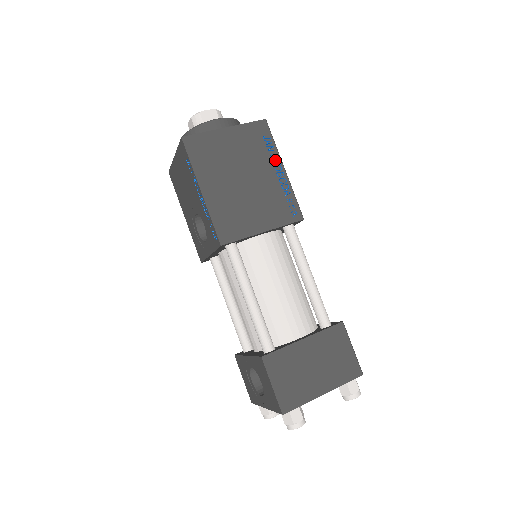
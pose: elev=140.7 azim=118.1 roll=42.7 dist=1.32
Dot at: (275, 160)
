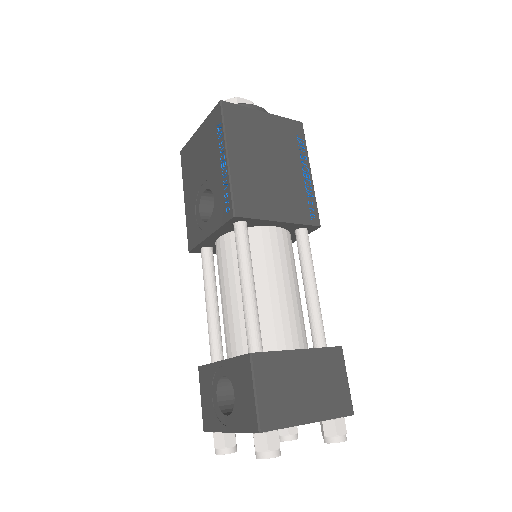
Dot at: (304, 161)
